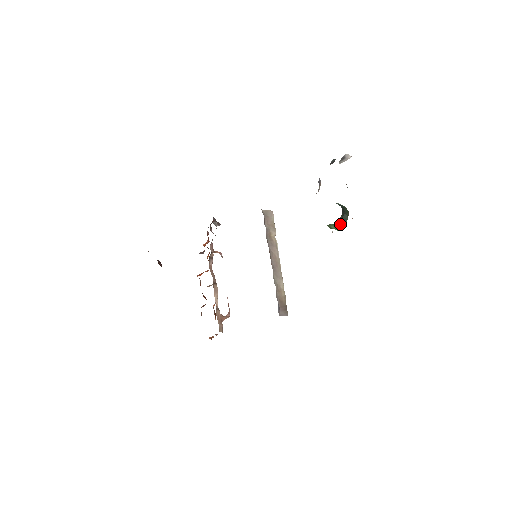
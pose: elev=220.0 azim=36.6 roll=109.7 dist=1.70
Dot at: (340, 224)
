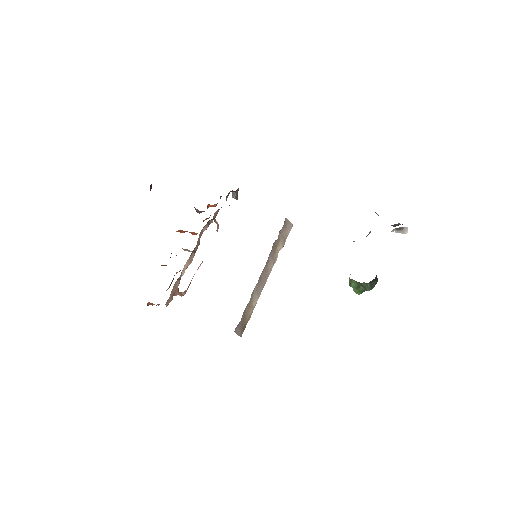
Dot at: (363, 287)
